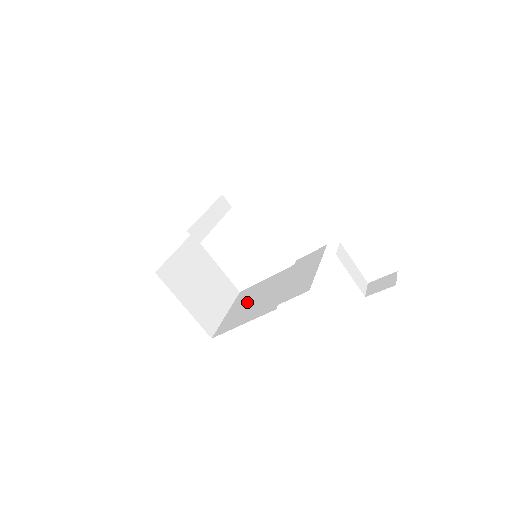
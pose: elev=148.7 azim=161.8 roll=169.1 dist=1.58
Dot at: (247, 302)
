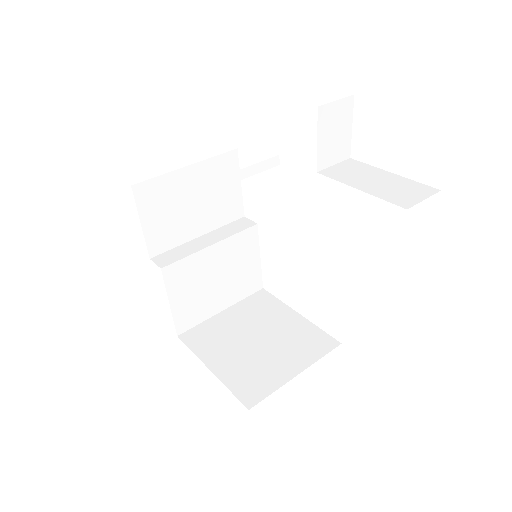
Dot at: occluded
